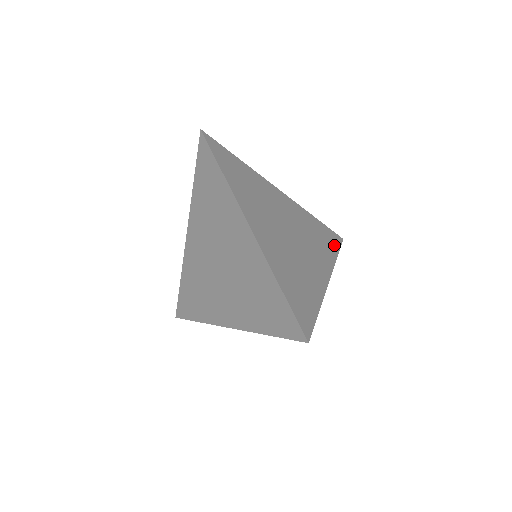
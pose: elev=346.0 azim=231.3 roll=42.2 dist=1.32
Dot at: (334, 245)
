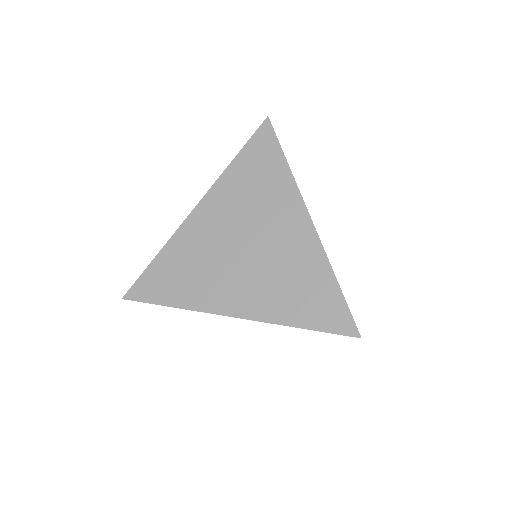
Dot at: occluded
